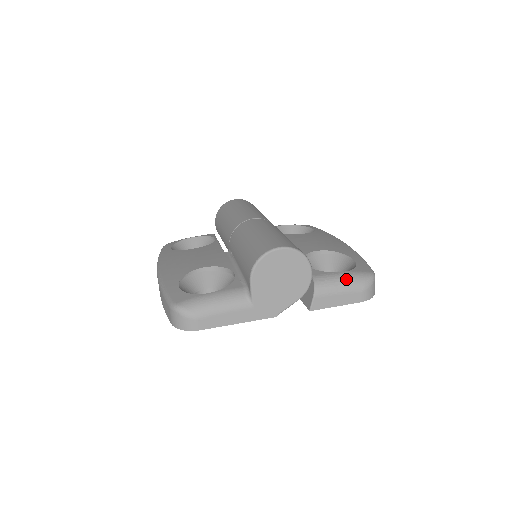
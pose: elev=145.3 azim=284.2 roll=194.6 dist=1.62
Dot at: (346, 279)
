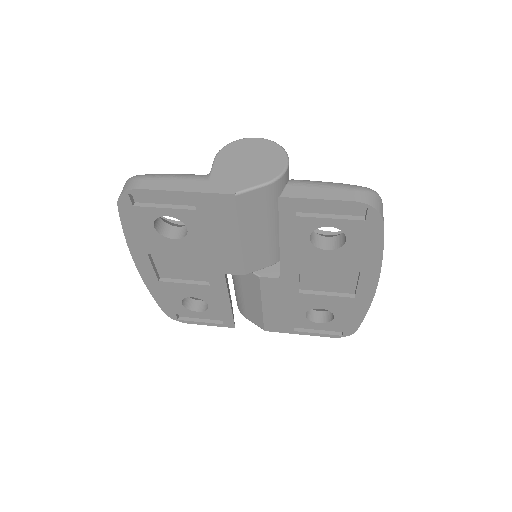
Dot at: occluded
